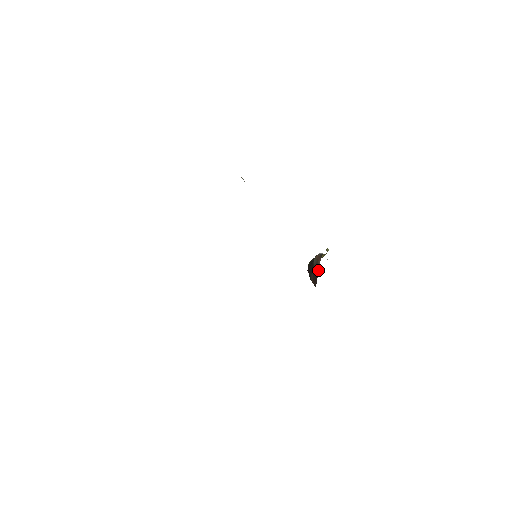
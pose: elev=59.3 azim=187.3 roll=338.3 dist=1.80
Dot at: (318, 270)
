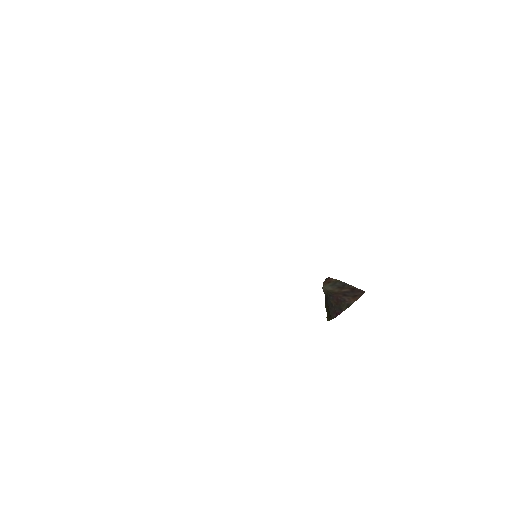
Dot at: (343, 283)
